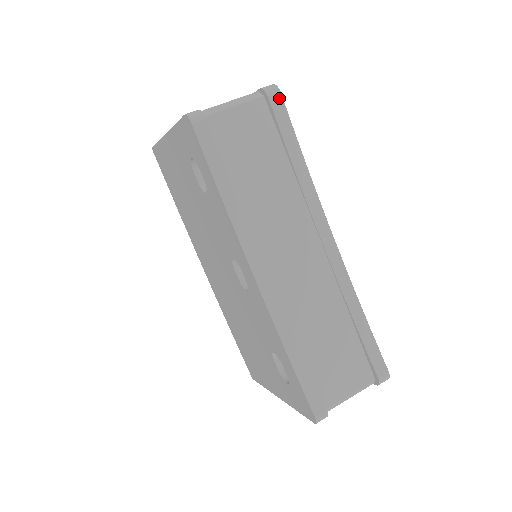
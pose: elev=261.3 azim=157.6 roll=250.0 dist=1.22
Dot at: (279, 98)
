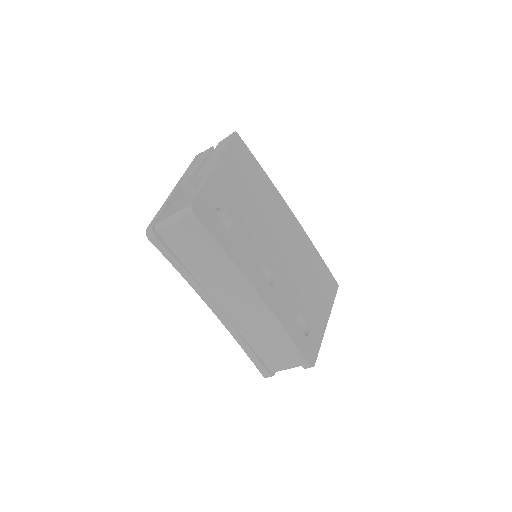
Dot at: (195, 218)
